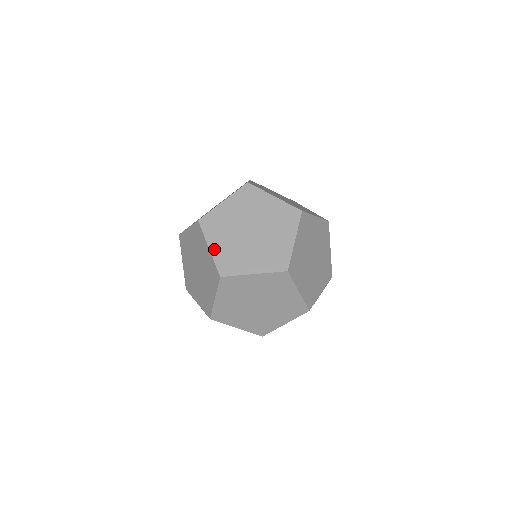
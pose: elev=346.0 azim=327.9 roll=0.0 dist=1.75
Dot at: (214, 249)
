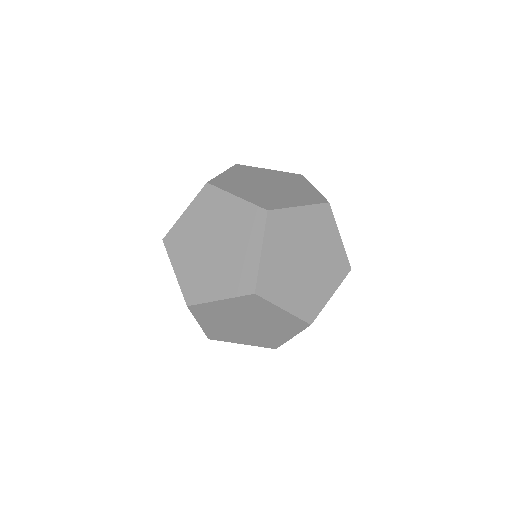
Dot at: (226, 174)
